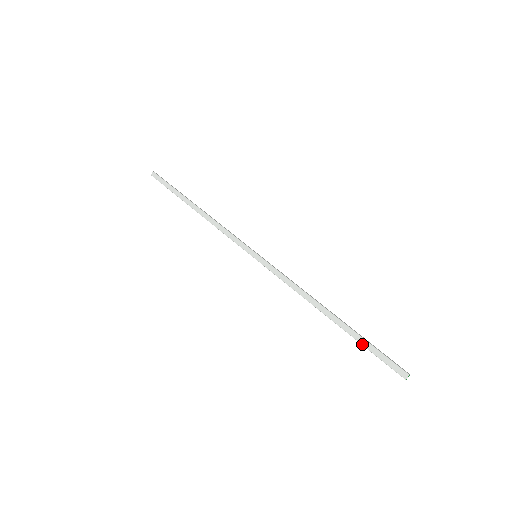
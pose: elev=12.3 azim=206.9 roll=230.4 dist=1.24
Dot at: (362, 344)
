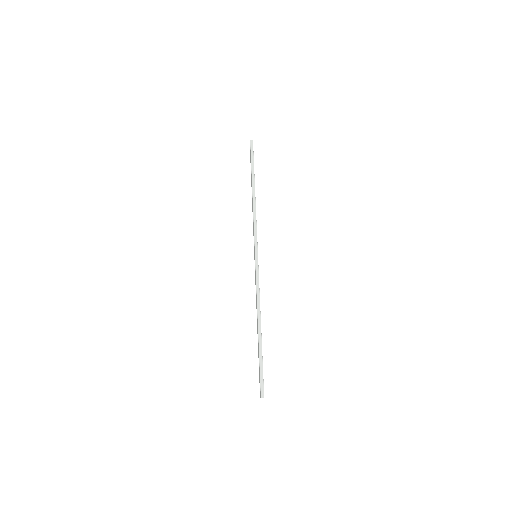
Dot at: occluded
